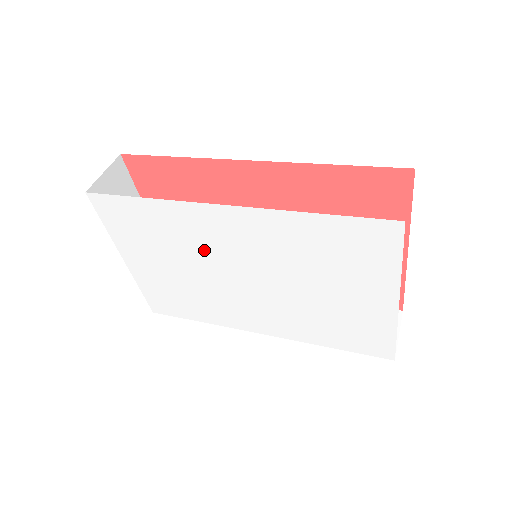
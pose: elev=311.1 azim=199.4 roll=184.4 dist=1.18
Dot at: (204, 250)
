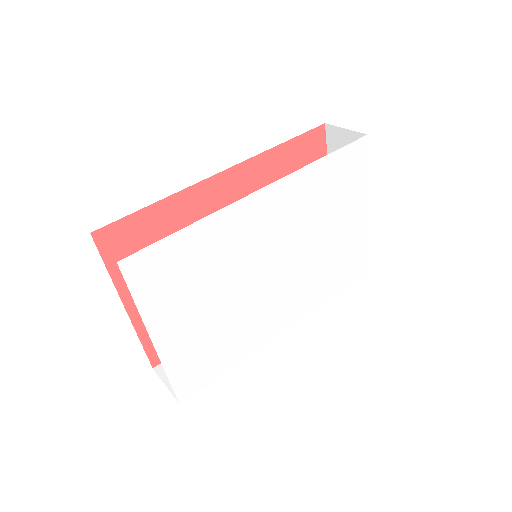
Dot at: (241, 258)
